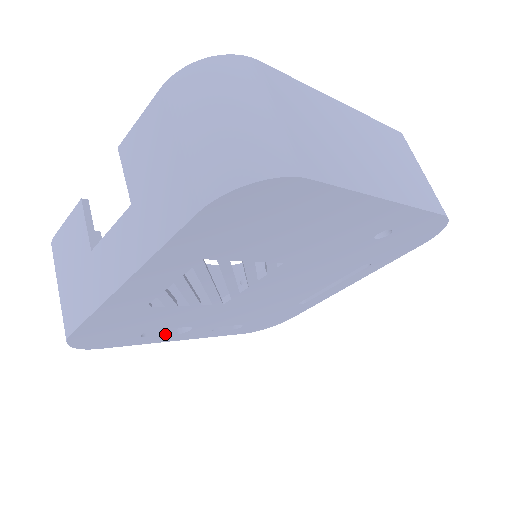
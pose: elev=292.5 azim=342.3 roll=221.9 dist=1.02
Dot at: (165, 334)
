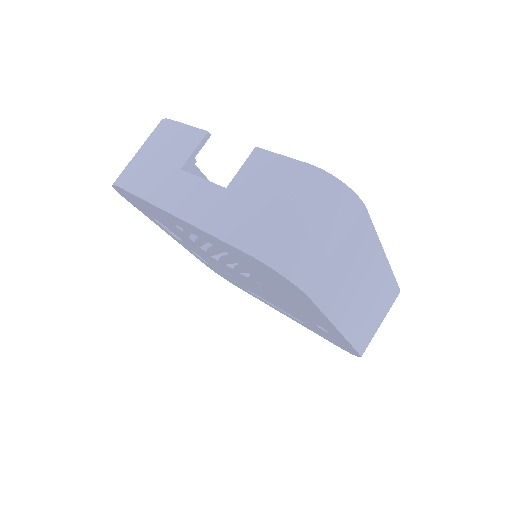
Dot at: (165, 227)
